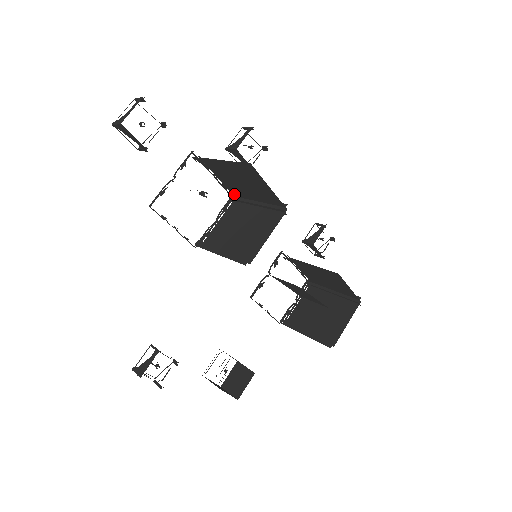
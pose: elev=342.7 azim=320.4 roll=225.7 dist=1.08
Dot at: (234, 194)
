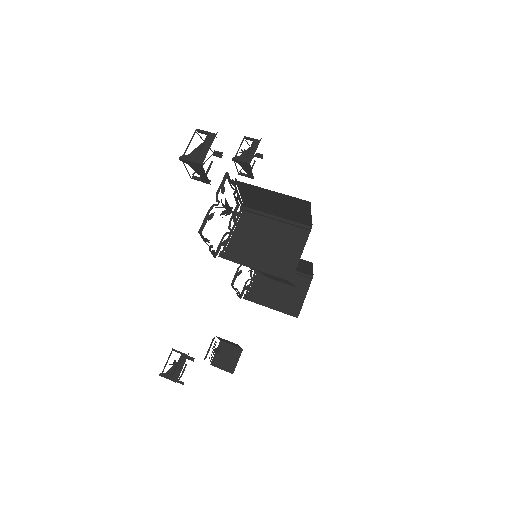
Dot at: (248, 206)
